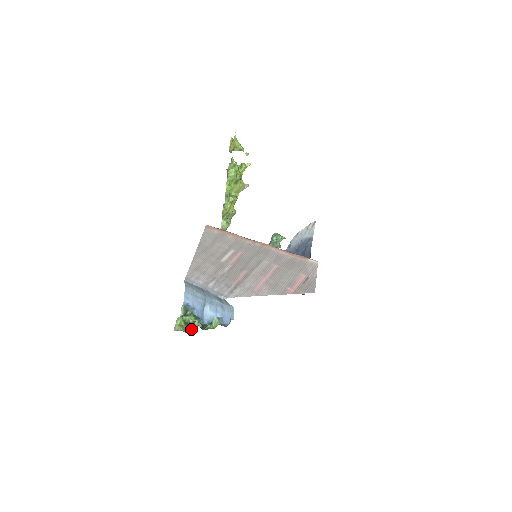
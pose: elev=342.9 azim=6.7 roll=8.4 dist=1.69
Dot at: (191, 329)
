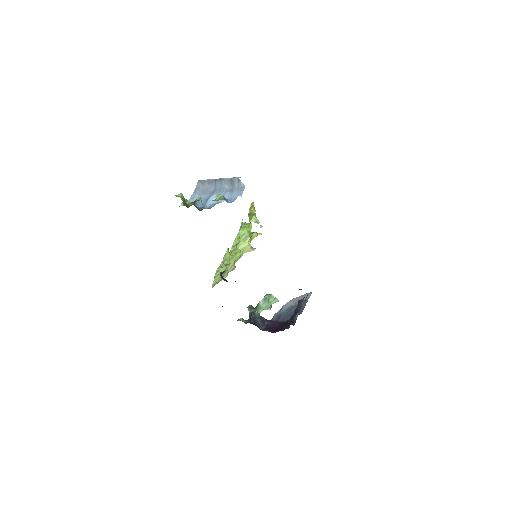
Dot at: (190, 203)
